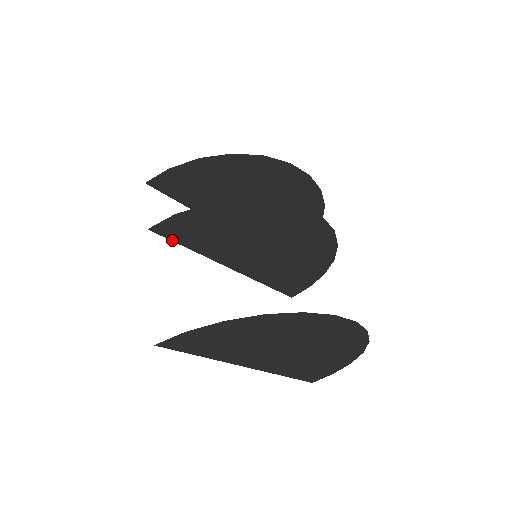
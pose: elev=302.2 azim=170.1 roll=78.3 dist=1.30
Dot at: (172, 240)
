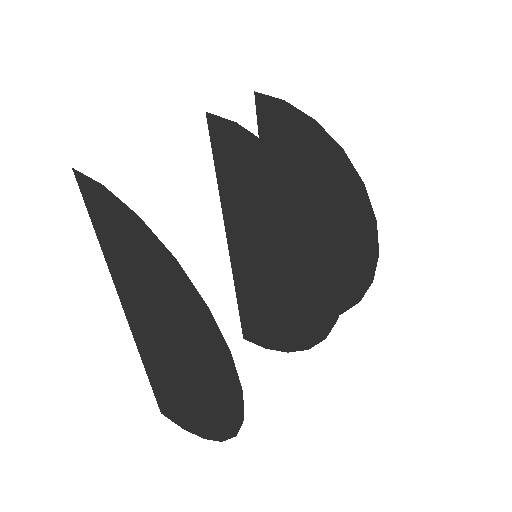
Dot at: (213, 149)
